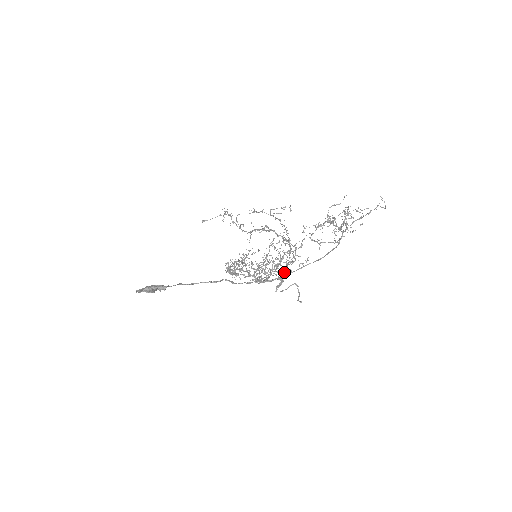
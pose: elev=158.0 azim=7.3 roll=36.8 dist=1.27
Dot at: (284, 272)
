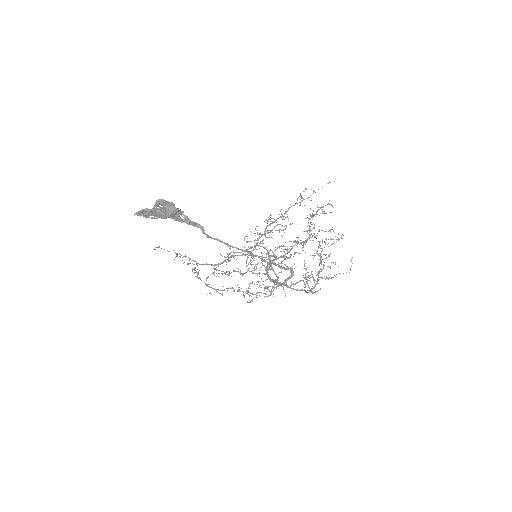
Dot at: (277, 285)
